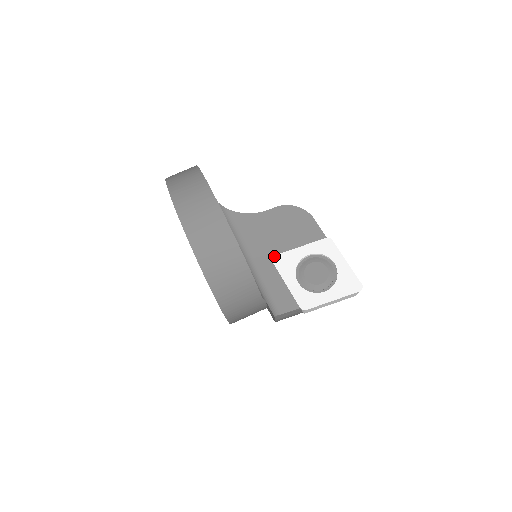
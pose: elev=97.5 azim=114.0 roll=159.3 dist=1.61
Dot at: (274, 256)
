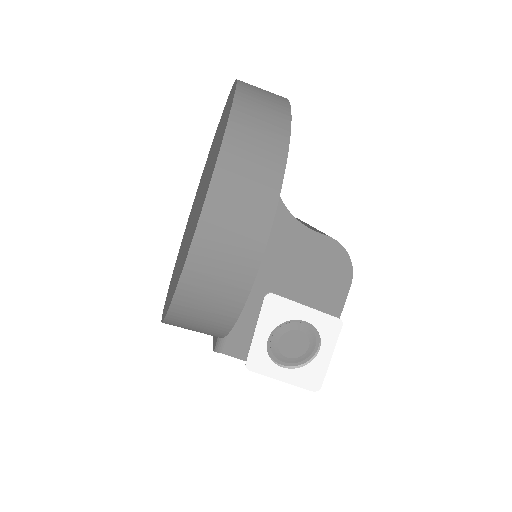
Dot at: (272, 293)
